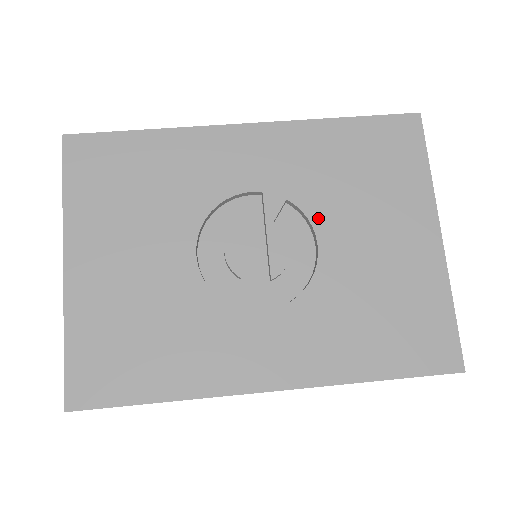
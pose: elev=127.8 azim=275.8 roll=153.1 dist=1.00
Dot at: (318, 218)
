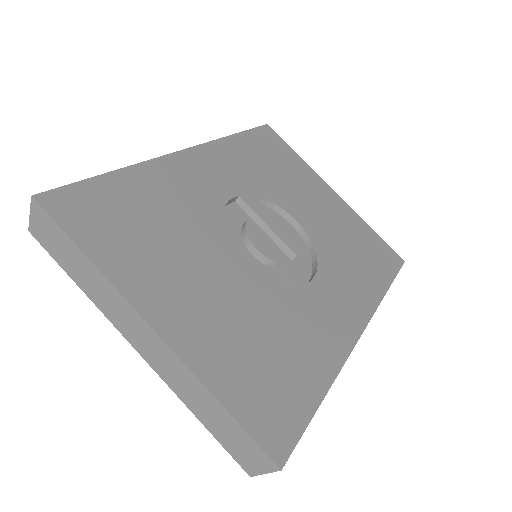
Dot at: (281, 203)
